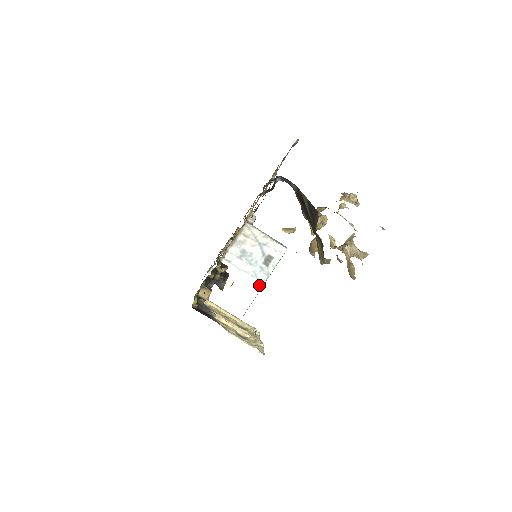
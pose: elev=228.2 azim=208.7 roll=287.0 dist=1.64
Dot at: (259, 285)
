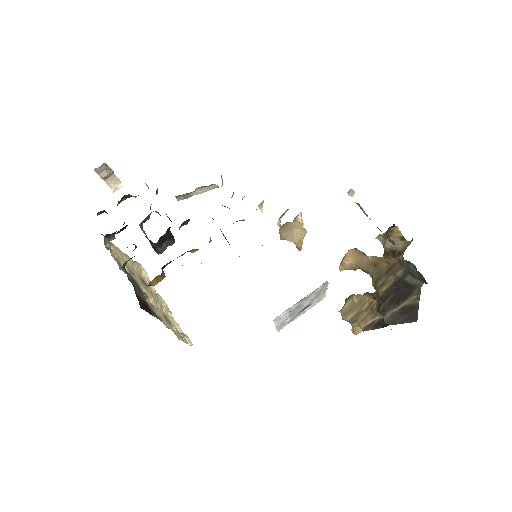
Dot at: (278, 330)
